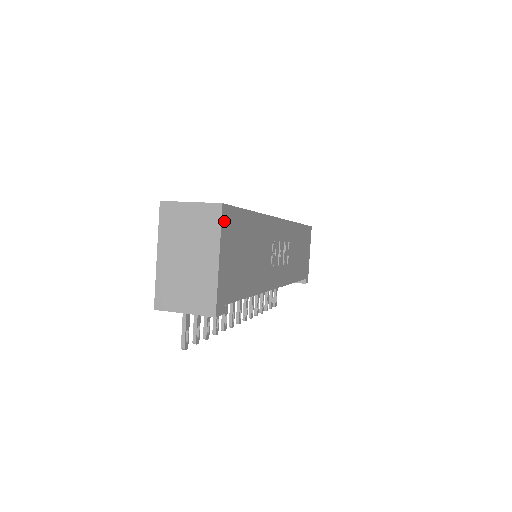
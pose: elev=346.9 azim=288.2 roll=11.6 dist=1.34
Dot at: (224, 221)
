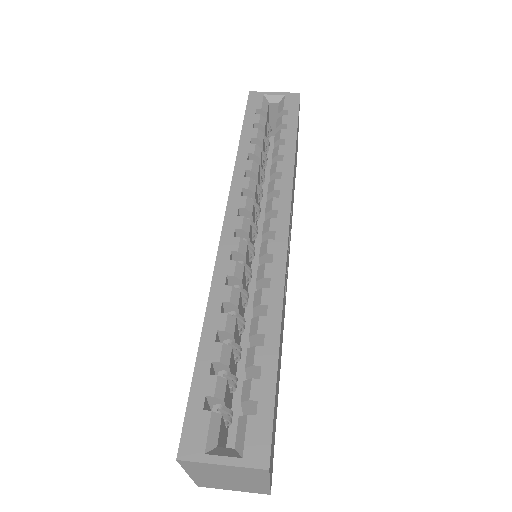
Dot at: (270, 464)
